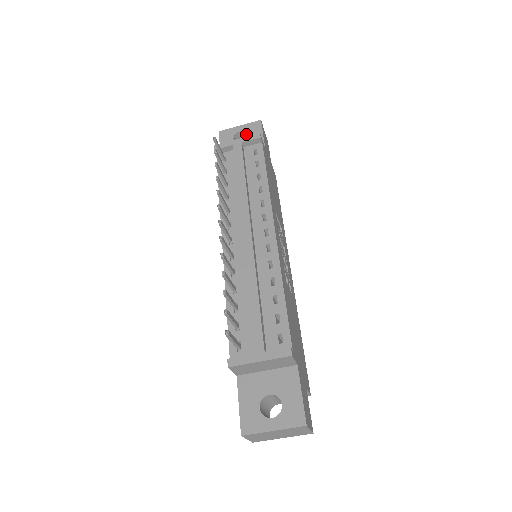
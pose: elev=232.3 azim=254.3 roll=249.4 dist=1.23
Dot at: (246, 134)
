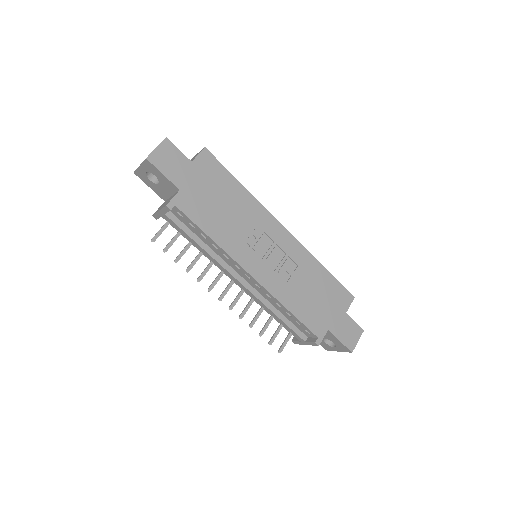
Dot at: occluded
